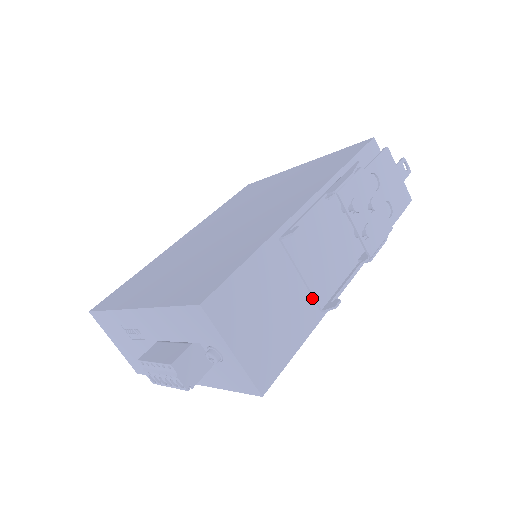
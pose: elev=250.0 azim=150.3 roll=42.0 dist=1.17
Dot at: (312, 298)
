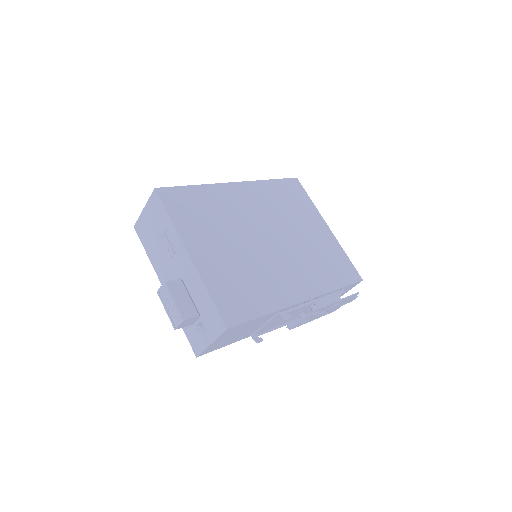
Dot at: (256, 331)
